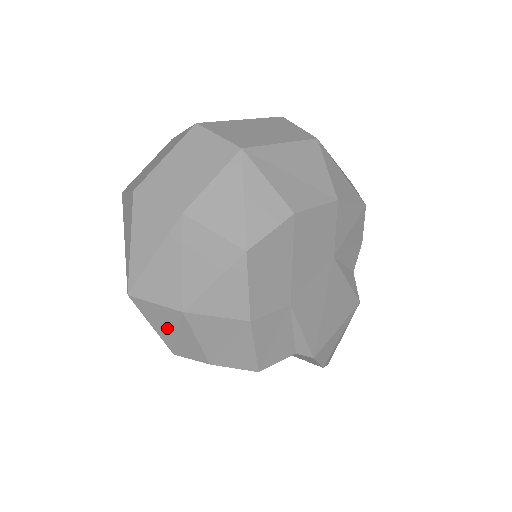
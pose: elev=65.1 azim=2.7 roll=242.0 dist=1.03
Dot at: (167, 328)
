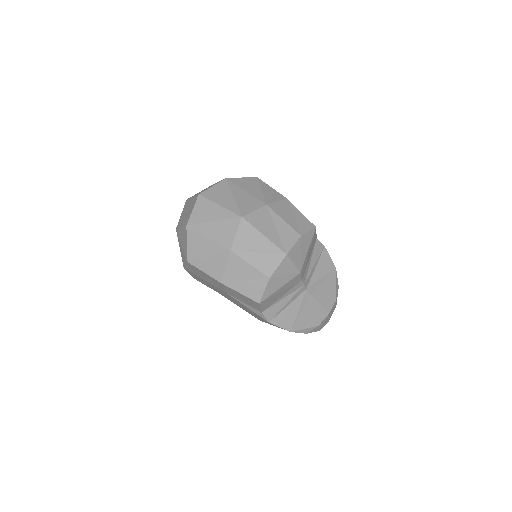
Dot at: (270, 228)
